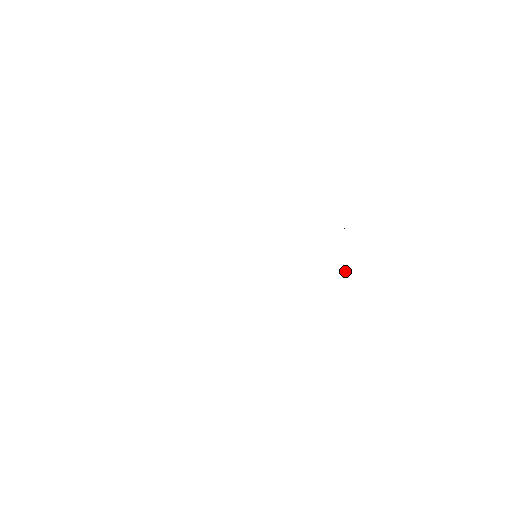
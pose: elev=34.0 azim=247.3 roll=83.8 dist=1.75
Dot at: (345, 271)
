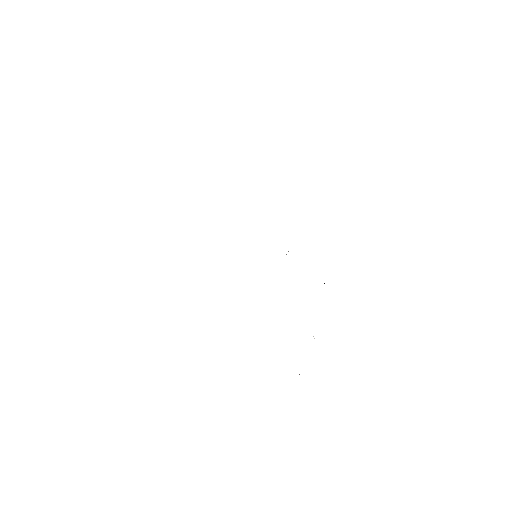
Dot at: occluded
